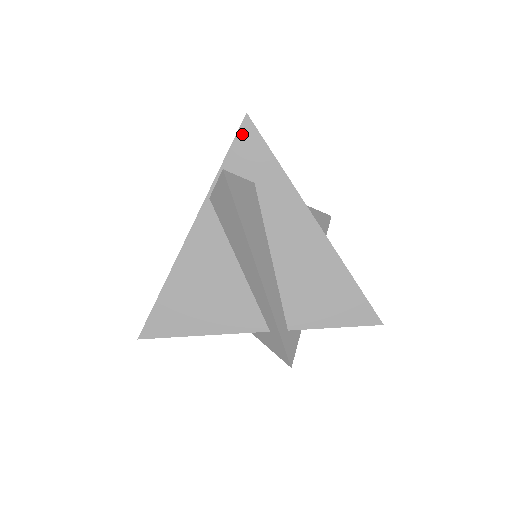
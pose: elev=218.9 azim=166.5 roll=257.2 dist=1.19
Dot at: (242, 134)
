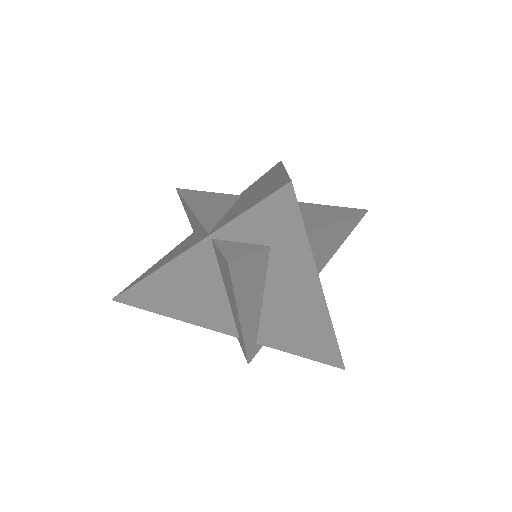
Dot at: (275, 199)
